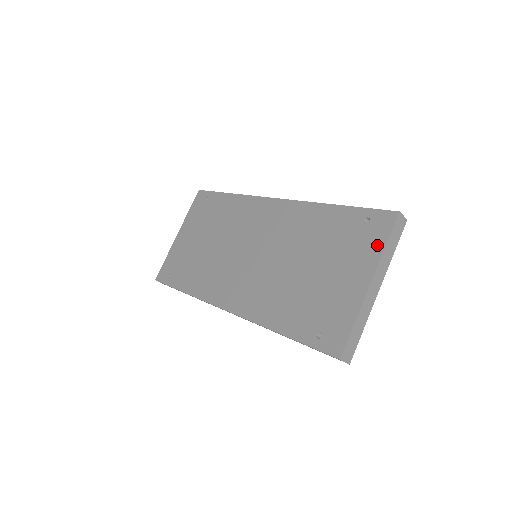
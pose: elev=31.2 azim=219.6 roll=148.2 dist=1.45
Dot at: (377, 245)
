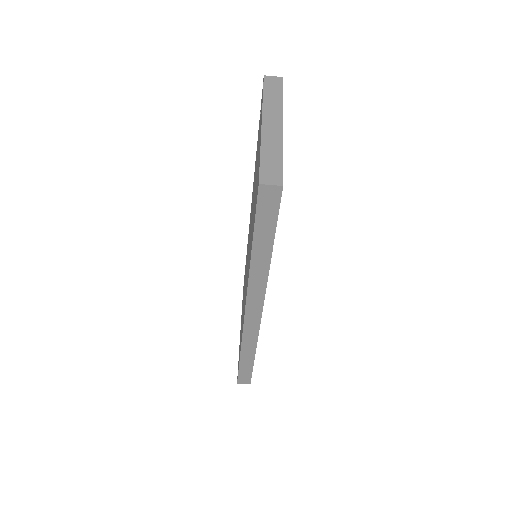
Dot at: occluded
